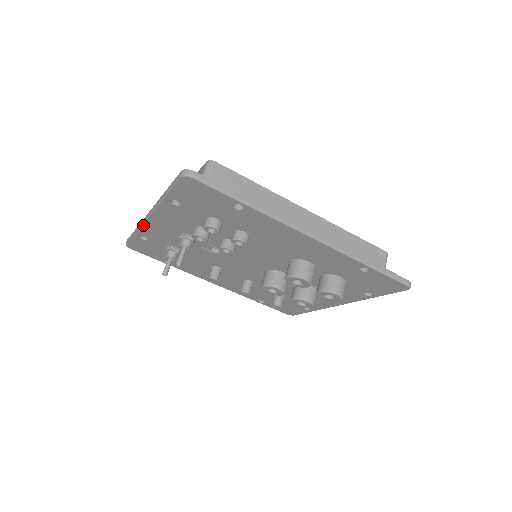
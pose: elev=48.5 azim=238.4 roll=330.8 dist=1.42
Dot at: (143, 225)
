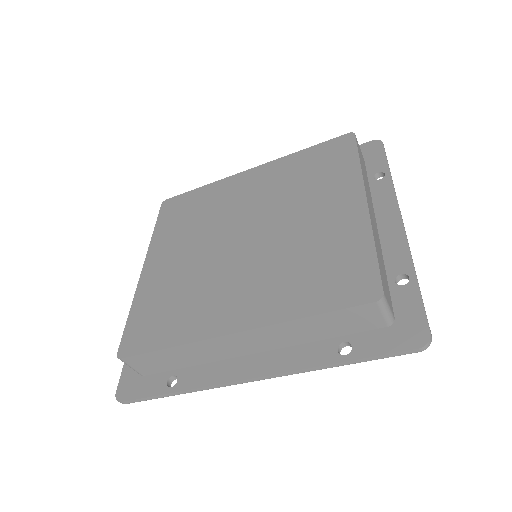
Dot at: occluded
